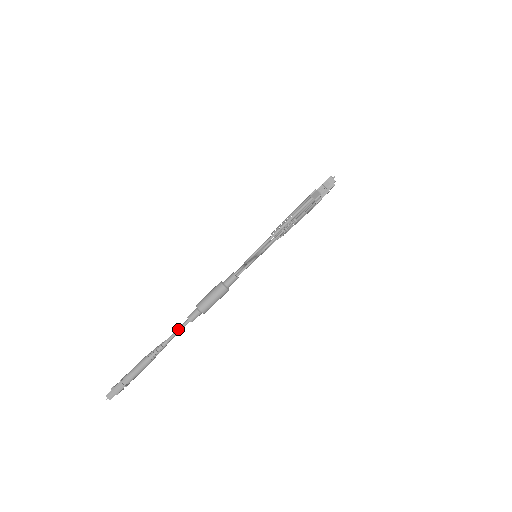
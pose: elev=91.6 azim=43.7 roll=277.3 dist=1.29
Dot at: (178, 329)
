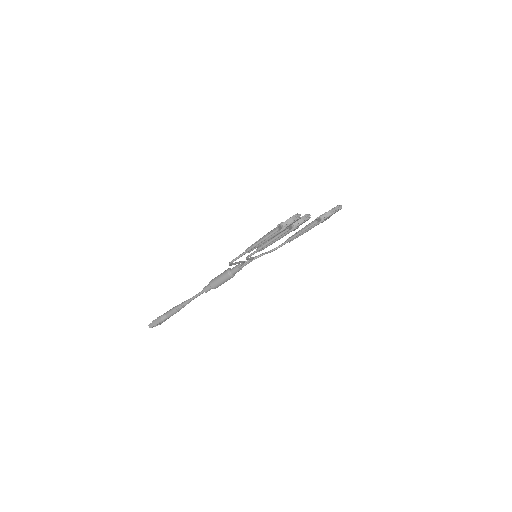
Dot at: (196, 295)
